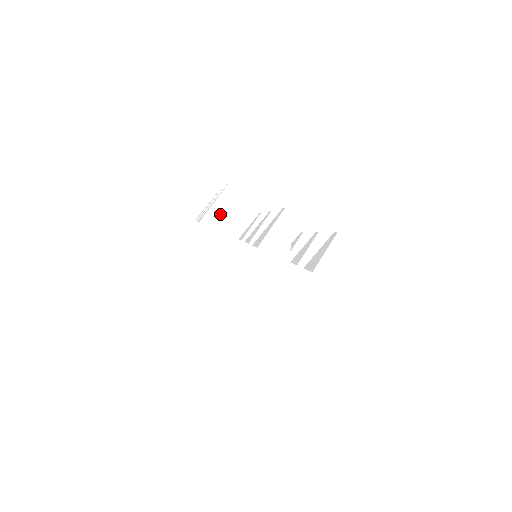
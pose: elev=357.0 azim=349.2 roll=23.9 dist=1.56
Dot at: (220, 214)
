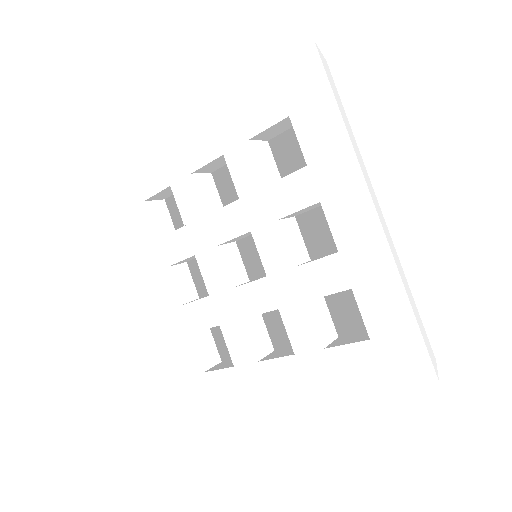
Dot at: occluded
